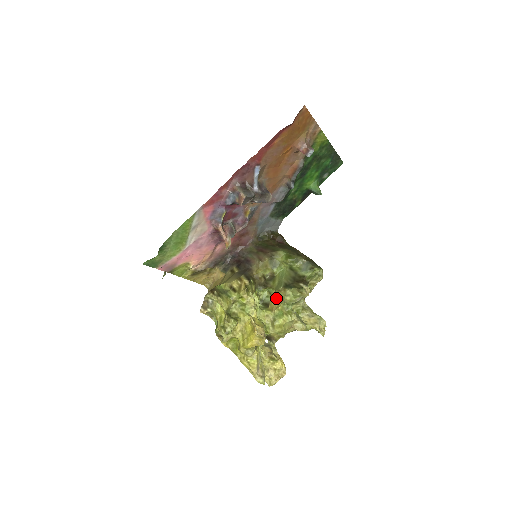
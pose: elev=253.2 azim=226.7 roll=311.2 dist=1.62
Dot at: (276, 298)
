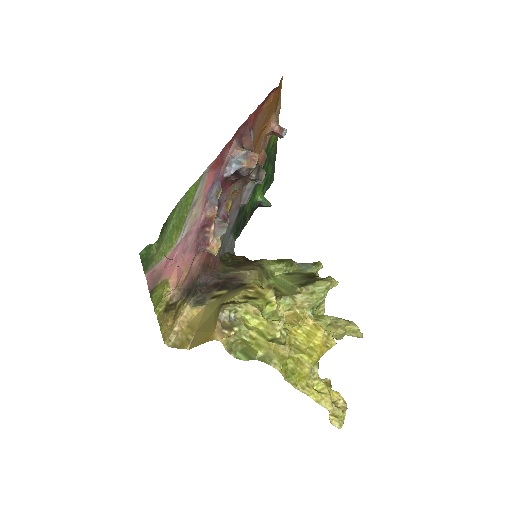
Dot at: (287, 313)
